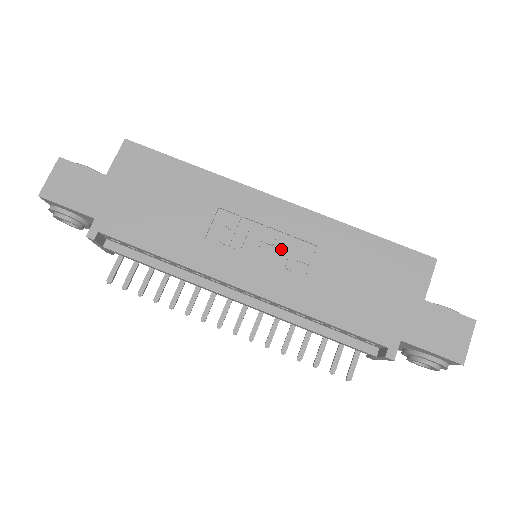
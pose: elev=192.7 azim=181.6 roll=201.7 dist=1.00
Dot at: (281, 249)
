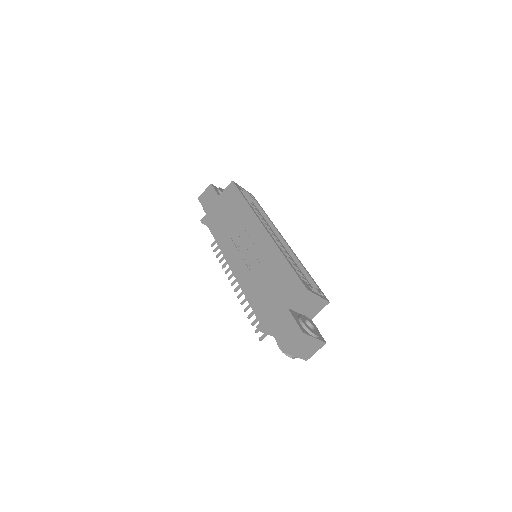
Dot at: (252, 254)
